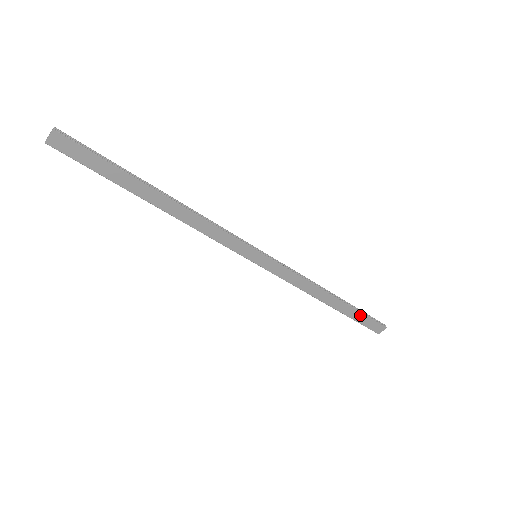
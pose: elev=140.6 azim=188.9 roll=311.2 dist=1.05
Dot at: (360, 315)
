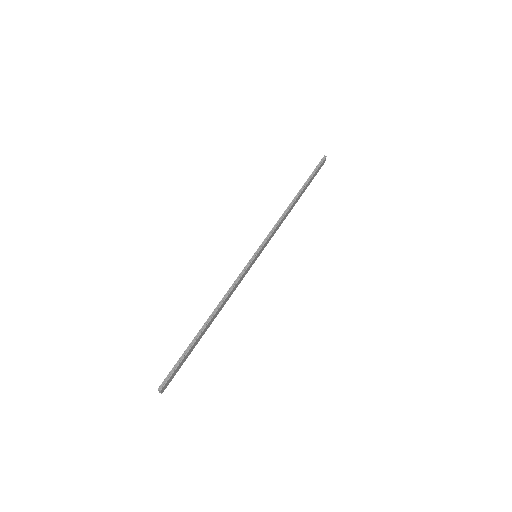
Dot at: (312, 178)
